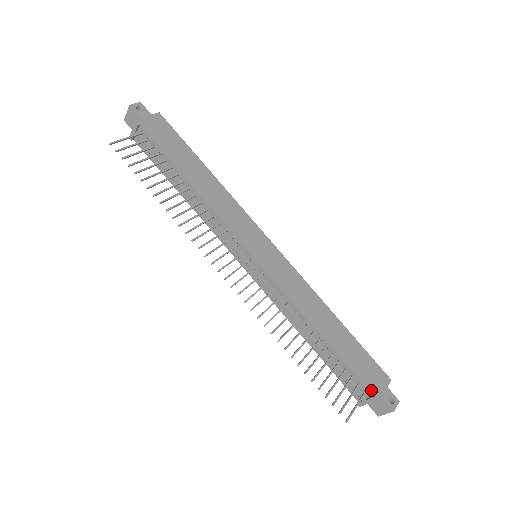
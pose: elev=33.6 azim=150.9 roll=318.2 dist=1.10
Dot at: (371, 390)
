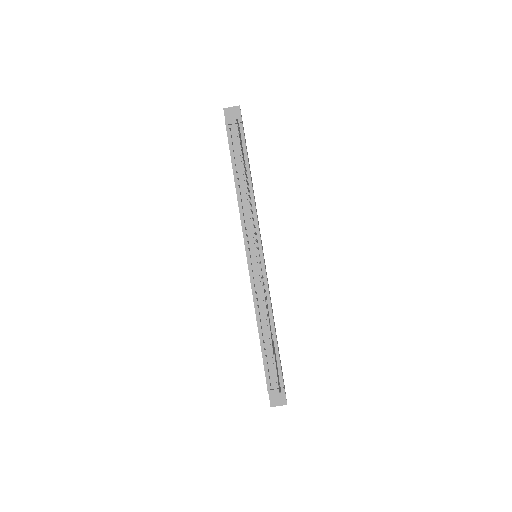
Dot at: occluded
